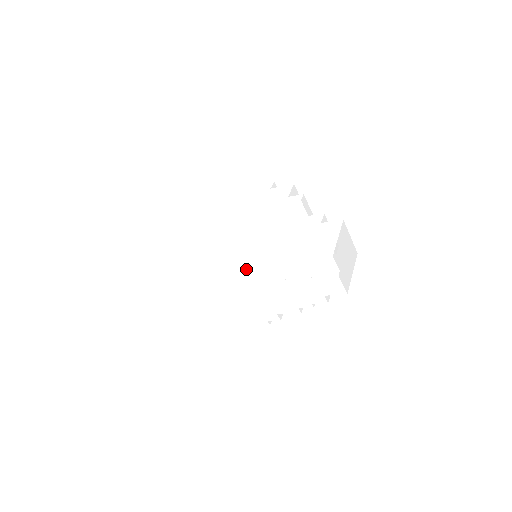
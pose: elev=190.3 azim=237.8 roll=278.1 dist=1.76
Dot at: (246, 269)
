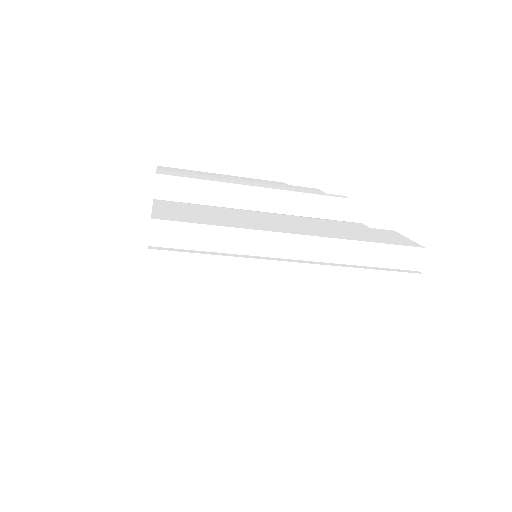
Dot at: (306, 243)
